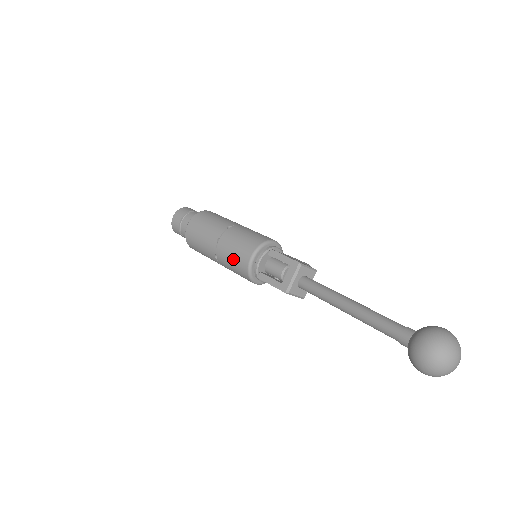
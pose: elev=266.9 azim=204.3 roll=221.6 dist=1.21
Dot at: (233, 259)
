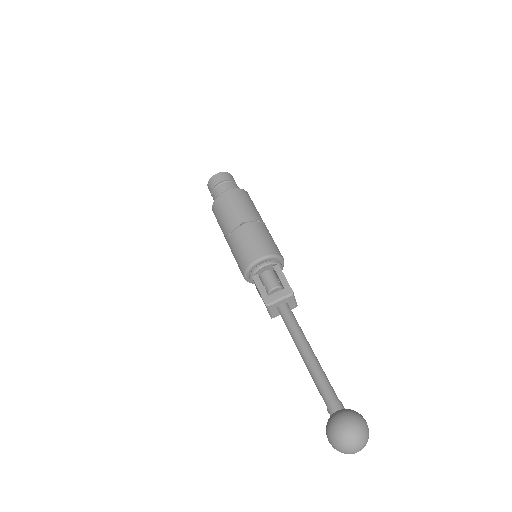
Dot at: (244, 247)
